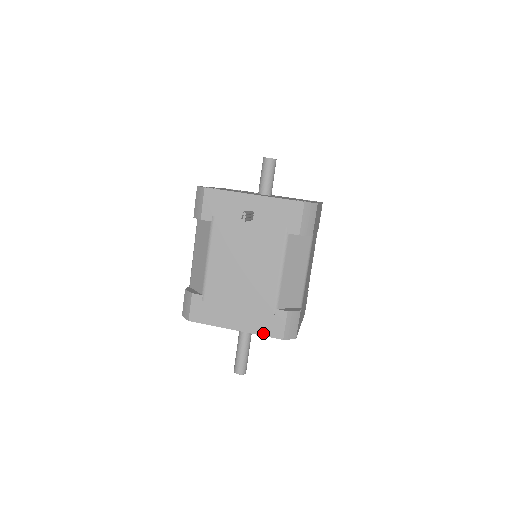
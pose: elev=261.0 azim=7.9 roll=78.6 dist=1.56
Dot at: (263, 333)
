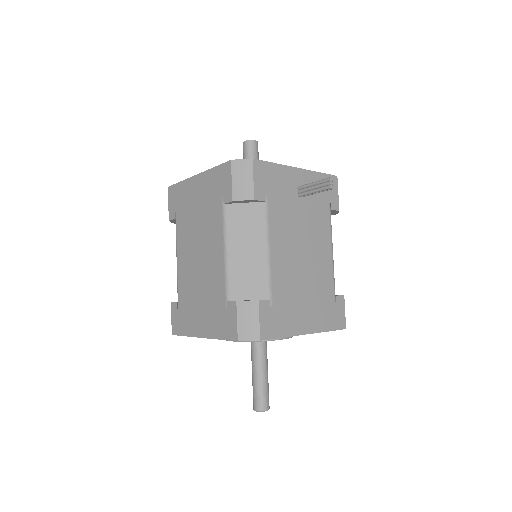
Dot at: (330, 328)
